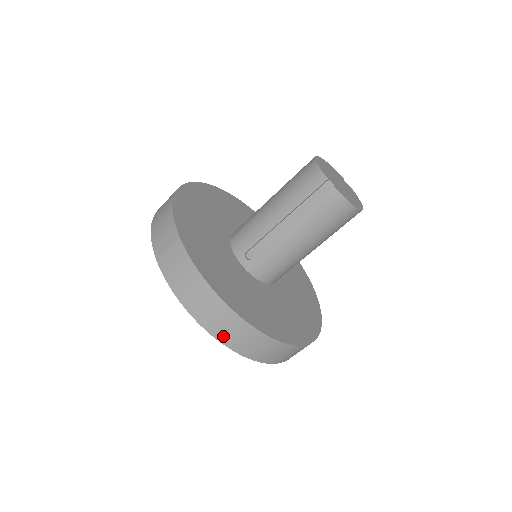
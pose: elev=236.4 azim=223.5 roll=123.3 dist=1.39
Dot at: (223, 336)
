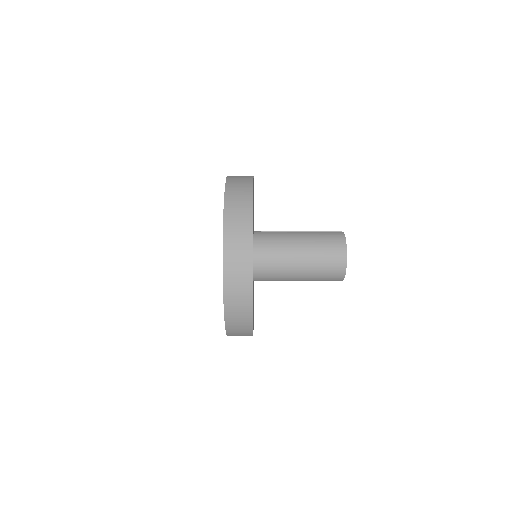
Dot at: occluded
